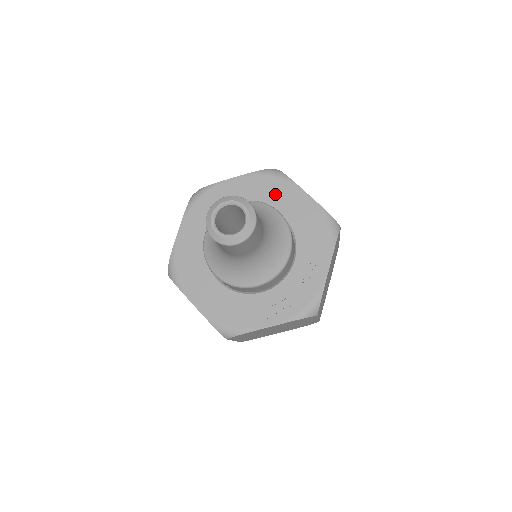
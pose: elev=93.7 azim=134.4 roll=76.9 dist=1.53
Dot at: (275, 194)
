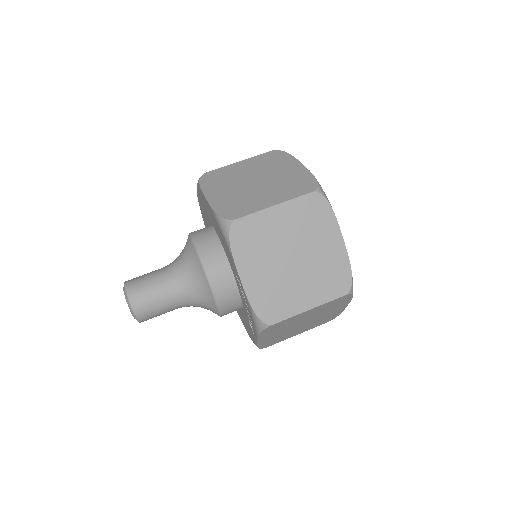
Dot at: (205, 208)
